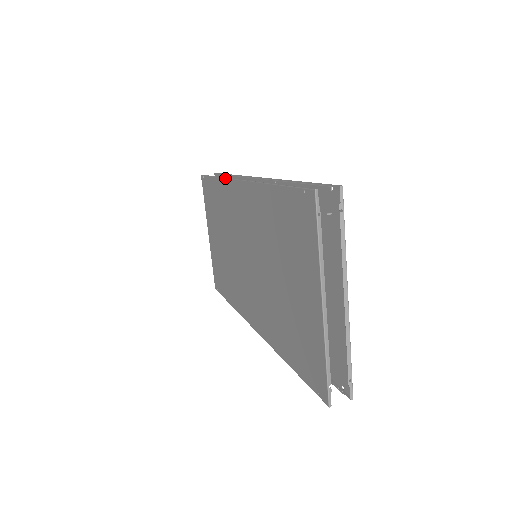
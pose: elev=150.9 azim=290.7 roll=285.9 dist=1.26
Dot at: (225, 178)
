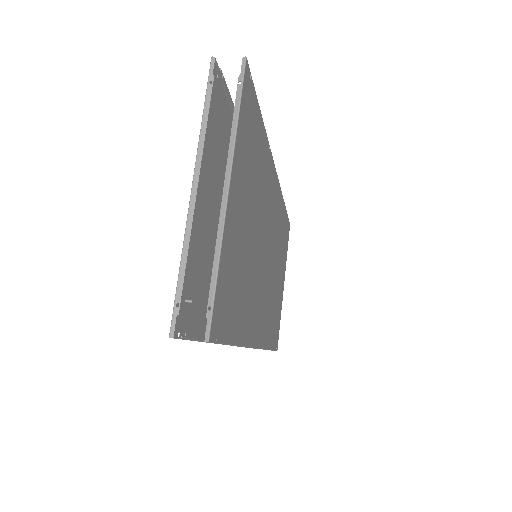
Dot at: occluded
